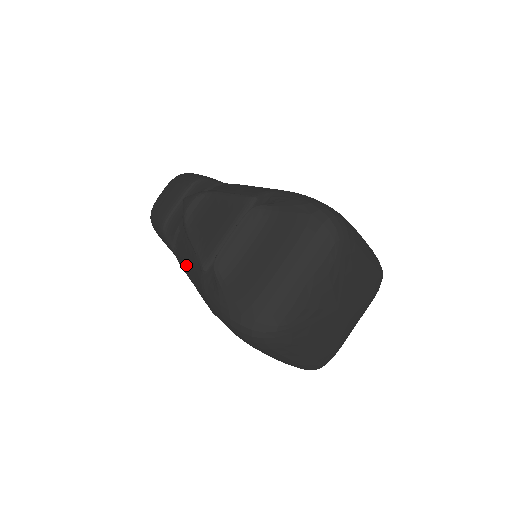
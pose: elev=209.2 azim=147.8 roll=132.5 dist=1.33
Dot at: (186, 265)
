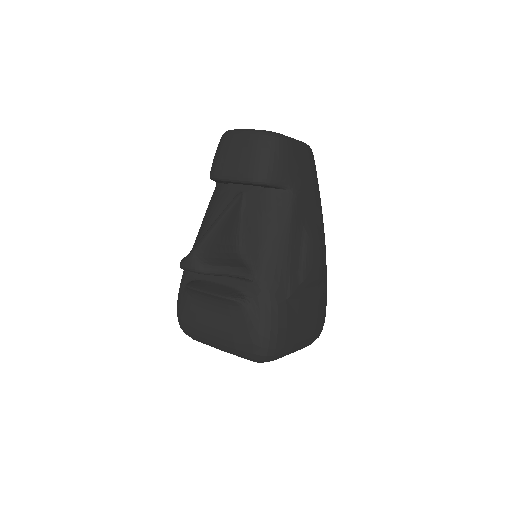
Dot at: (203, 221)
